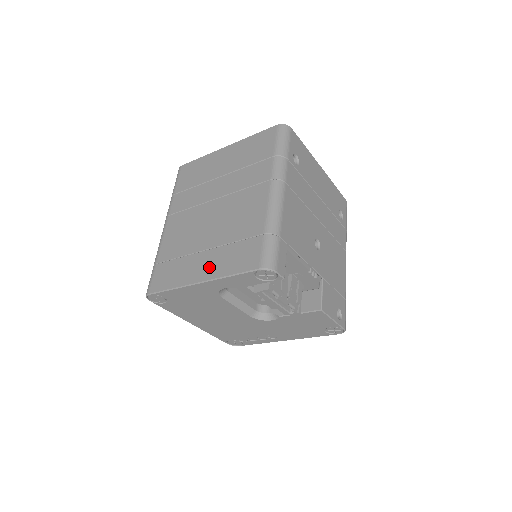
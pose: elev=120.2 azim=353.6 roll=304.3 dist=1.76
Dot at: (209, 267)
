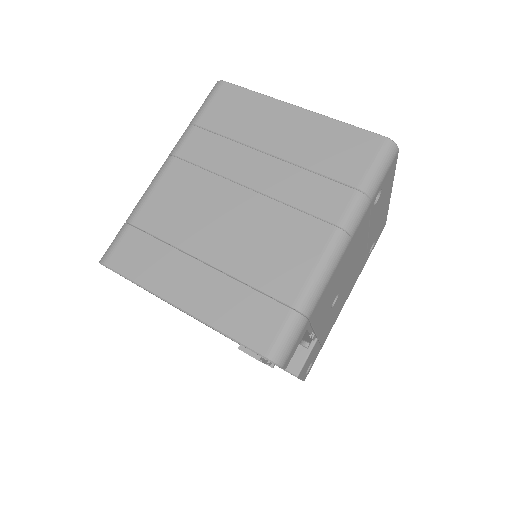
Dot at: (201, 296)
